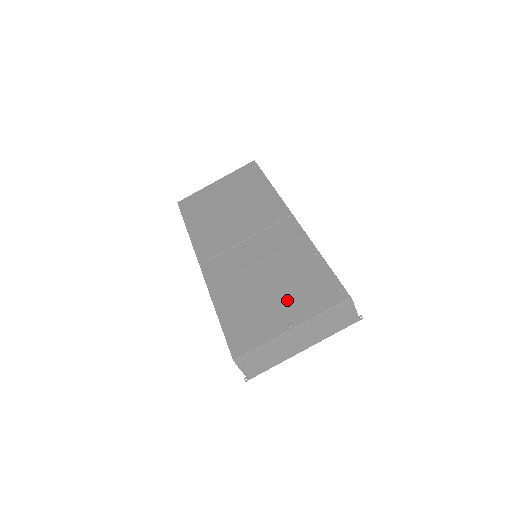
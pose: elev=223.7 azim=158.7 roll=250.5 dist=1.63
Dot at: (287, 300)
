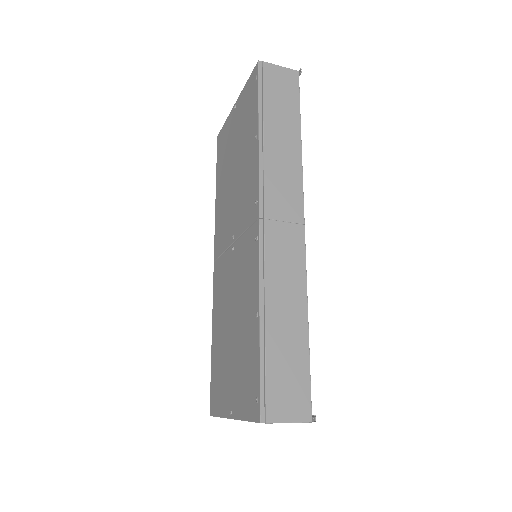
Dot at: (234, 374)
